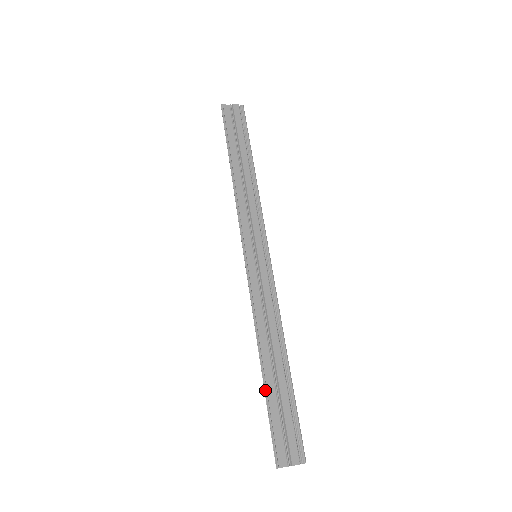
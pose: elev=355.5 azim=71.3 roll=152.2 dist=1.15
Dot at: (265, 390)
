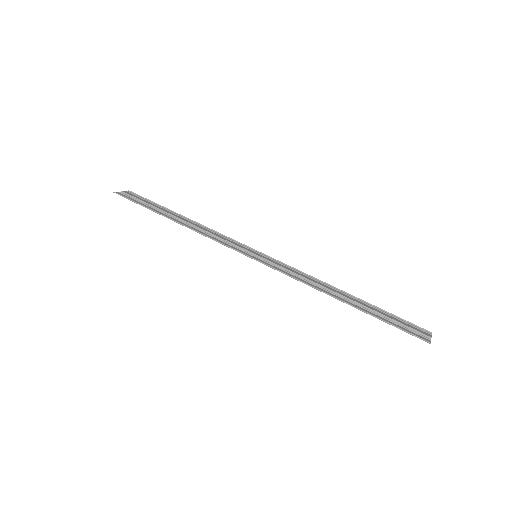
Dot at: (366, 312)
